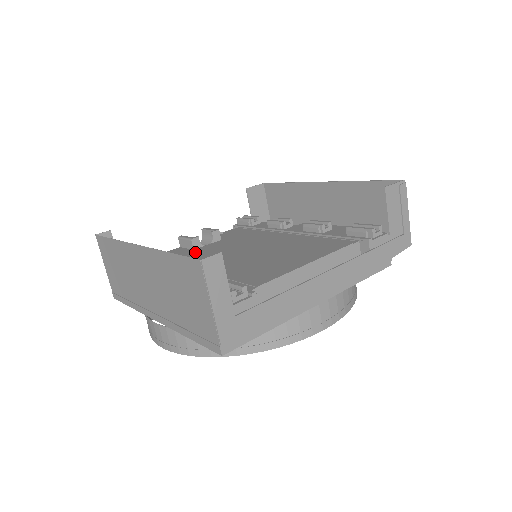
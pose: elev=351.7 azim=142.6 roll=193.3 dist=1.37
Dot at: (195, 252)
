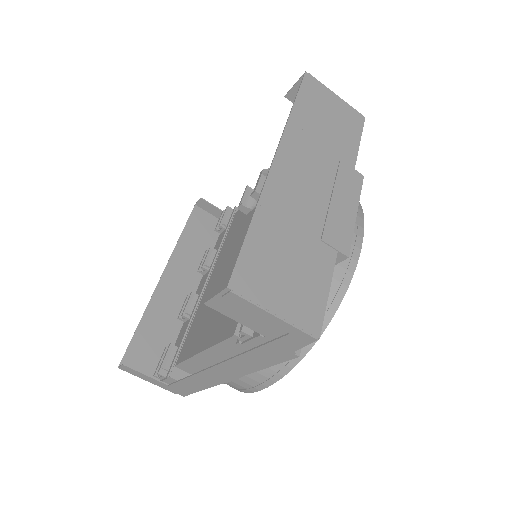
Dot at: (240, 226)
